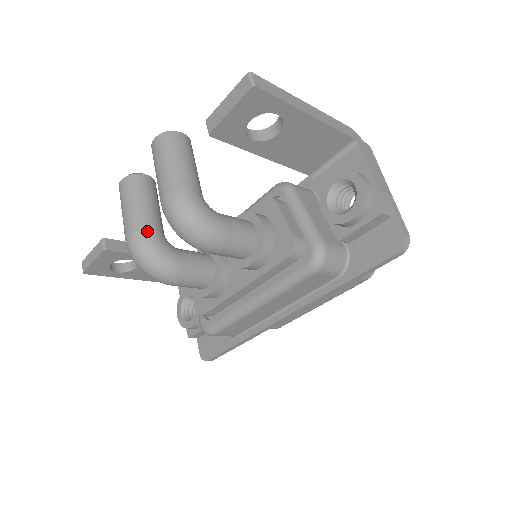
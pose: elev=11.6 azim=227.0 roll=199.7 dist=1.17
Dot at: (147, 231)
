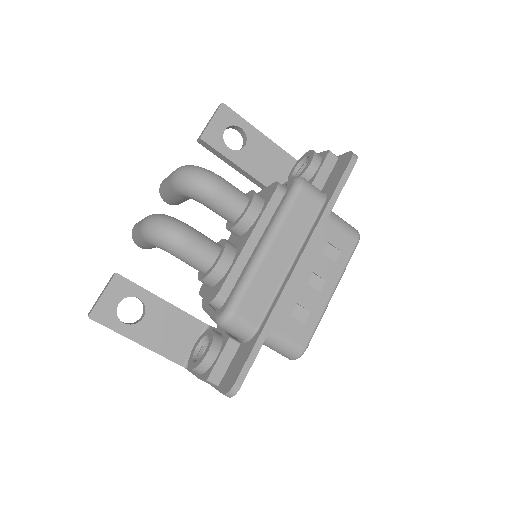
Dot at: occluded
